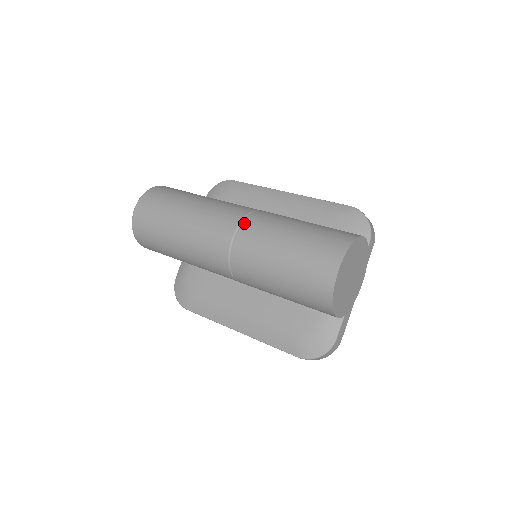
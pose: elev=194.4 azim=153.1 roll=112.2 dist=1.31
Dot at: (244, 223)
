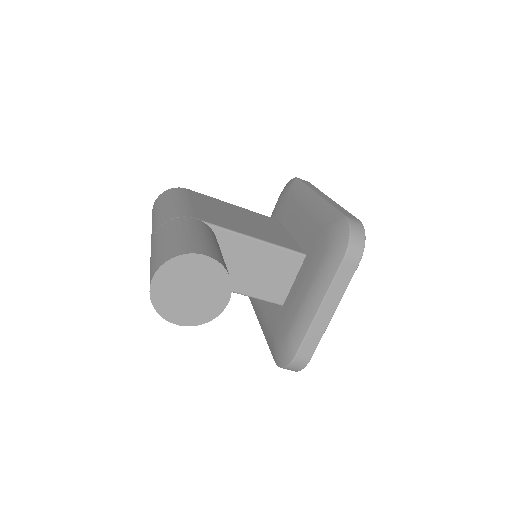
Dot at: (160, 228)
